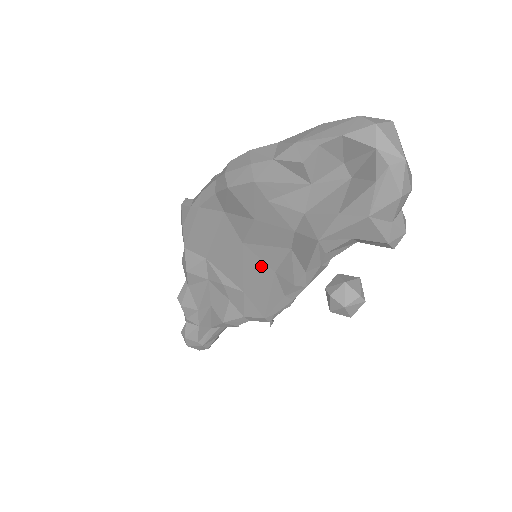
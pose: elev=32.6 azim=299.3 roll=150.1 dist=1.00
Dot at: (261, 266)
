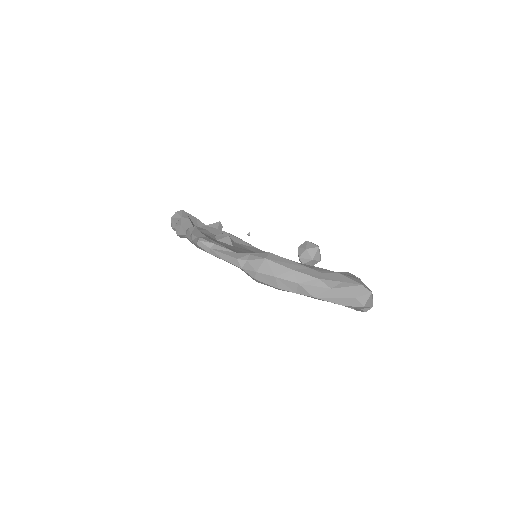
Dot at: occluded
